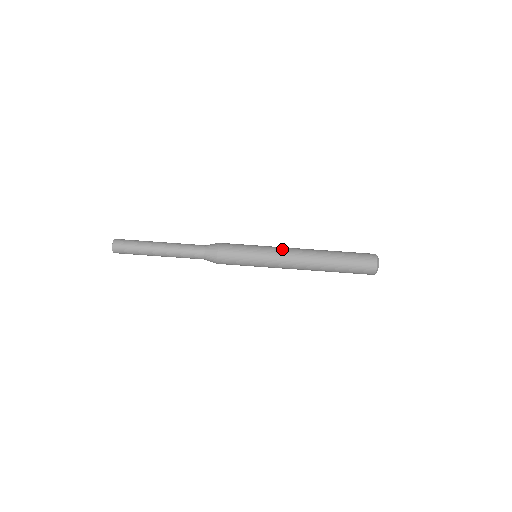
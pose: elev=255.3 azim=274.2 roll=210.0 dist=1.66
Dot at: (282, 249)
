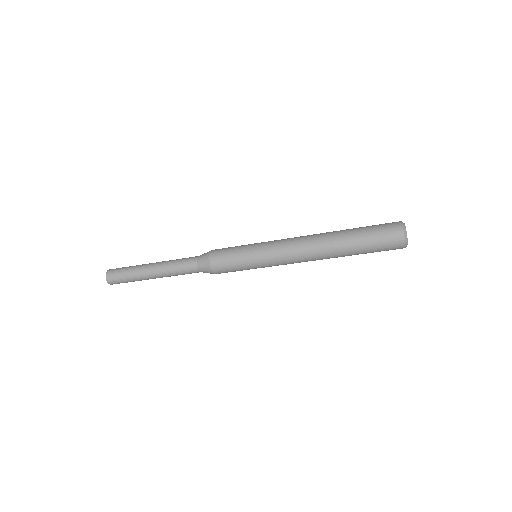
Dot at: (284, 262)
